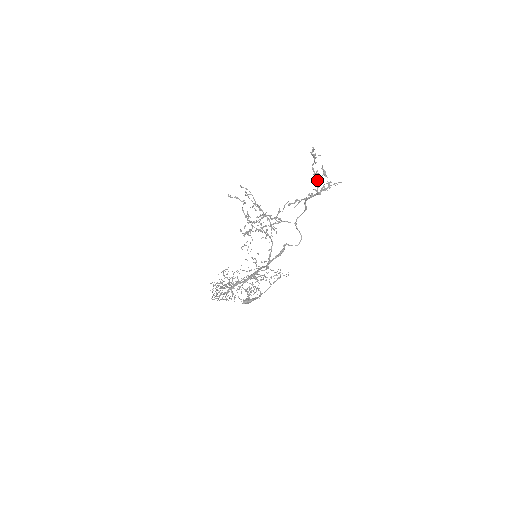
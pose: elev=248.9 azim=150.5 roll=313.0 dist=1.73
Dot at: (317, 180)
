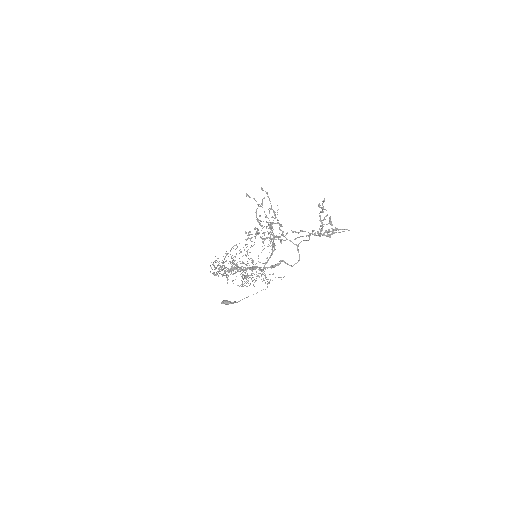
Dot at: (322, 225)
